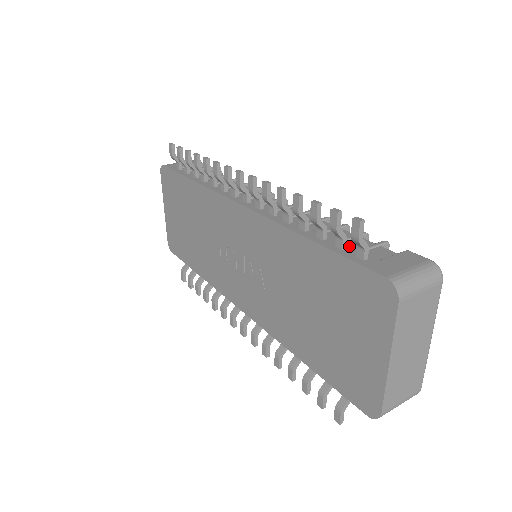
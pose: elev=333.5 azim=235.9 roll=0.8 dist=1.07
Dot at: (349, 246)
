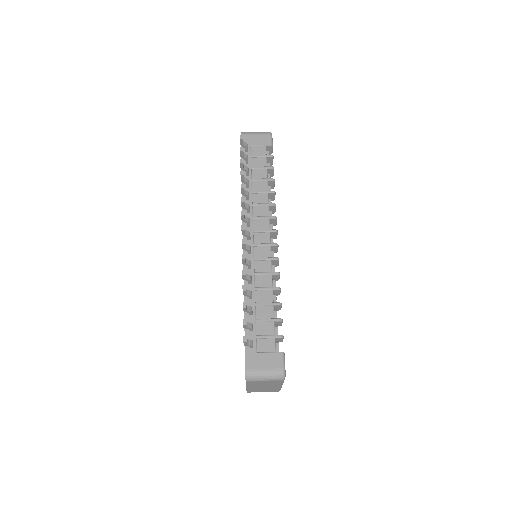
Dot at: (258, 328)
